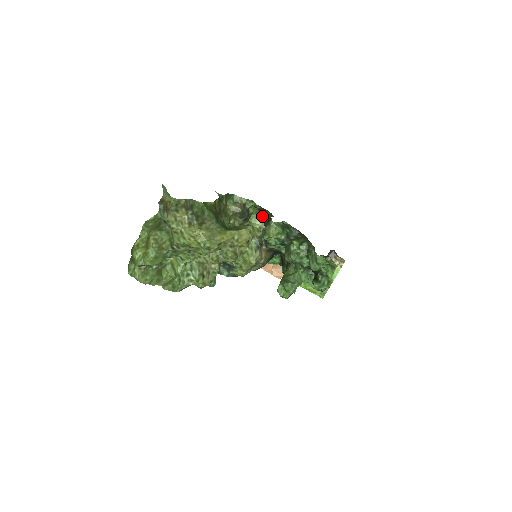
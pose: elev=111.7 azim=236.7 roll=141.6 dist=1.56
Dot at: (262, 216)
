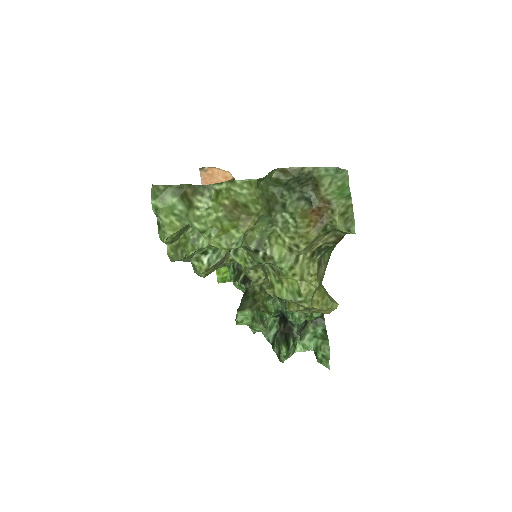
Dot at: occluded
